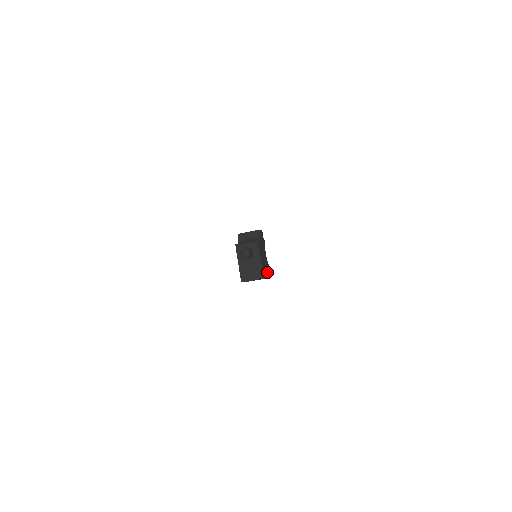
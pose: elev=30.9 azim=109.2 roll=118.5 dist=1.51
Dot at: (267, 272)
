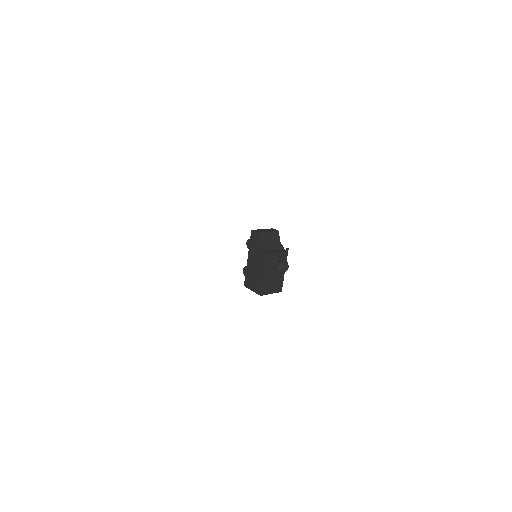
Dot at: occluded
